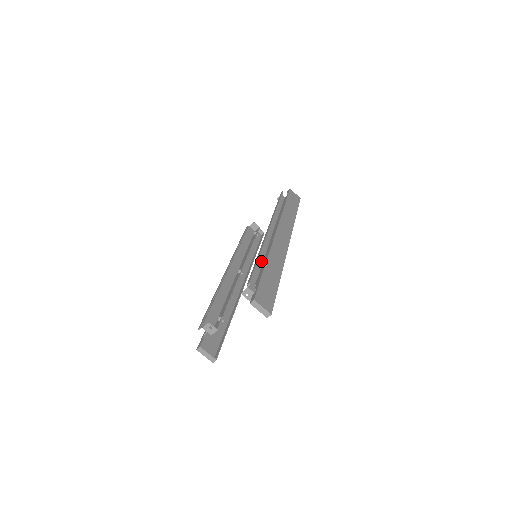
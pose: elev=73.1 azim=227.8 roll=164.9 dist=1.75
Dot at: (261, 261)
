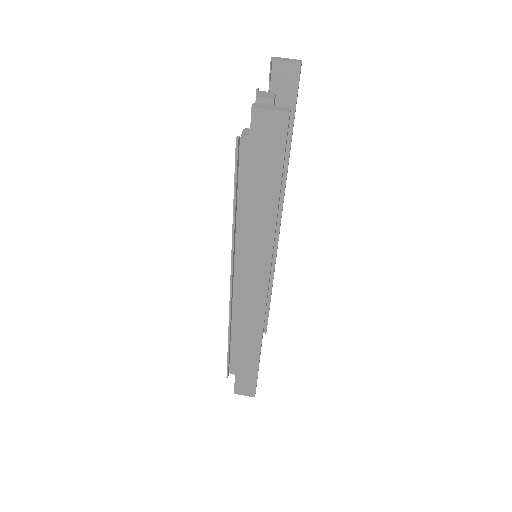
Dot at: occluded
